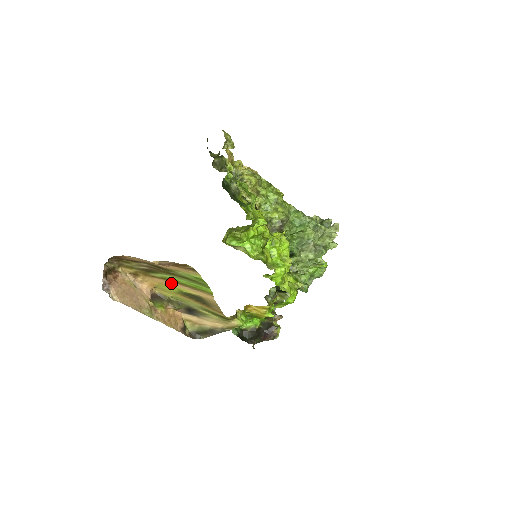
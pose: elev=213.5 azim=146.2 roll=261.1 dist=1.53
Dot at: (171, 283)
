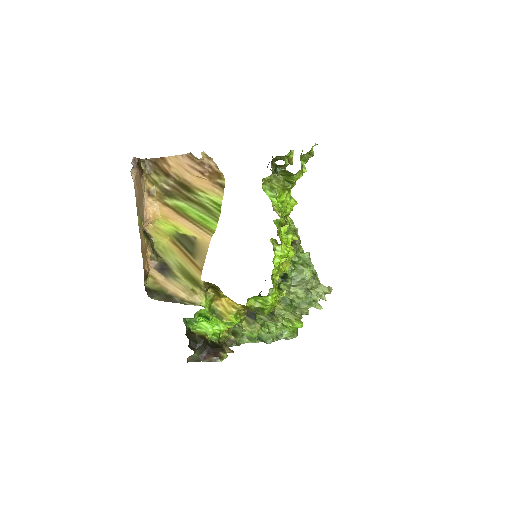
Dot at: (176, 217)
